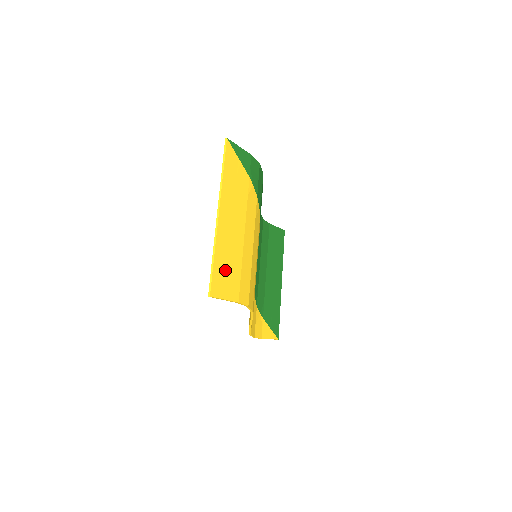
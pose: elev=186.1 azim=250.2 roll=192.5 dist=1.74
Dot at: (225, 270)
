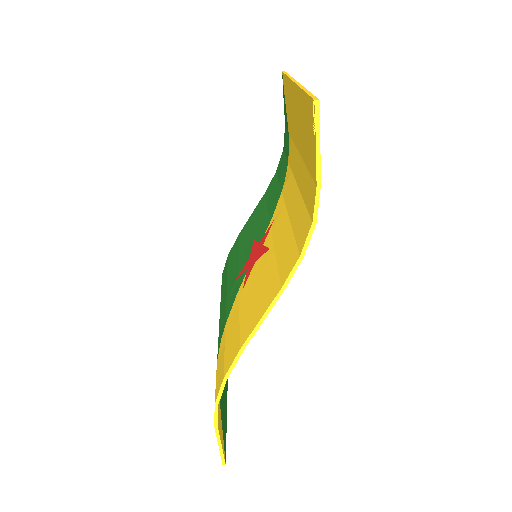
Dot at: occluded
